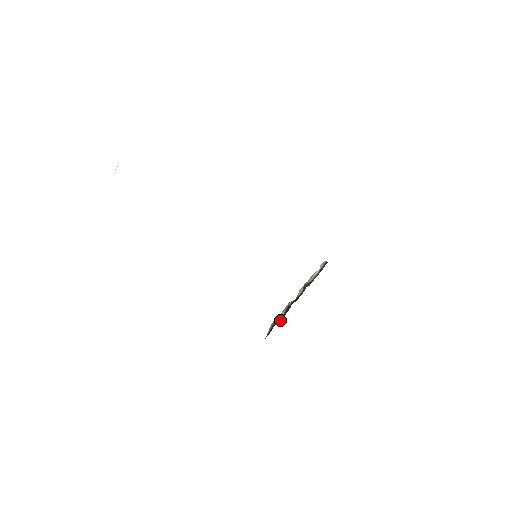
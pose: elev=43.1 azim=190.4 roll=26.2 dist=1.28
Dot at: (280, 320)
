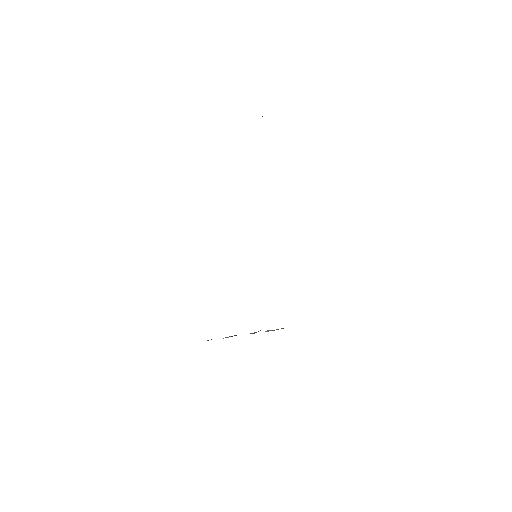
Dot at: occluded
